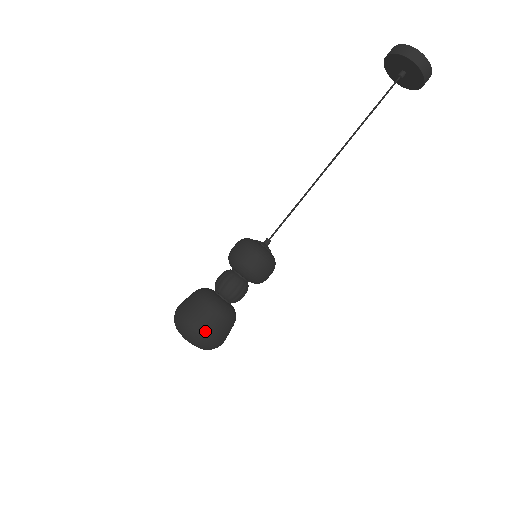
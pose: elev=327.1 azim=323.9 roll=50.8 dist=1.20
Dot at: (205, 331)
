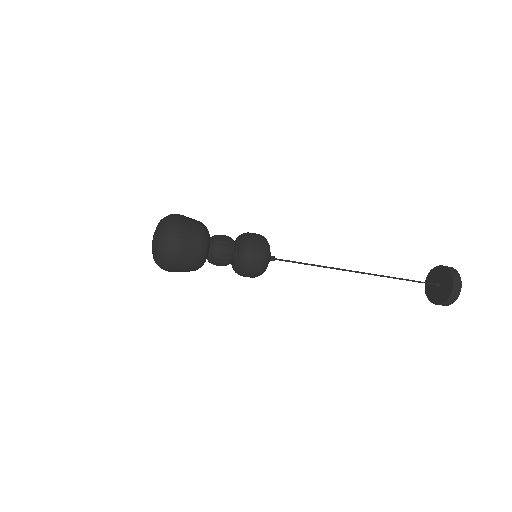
Dot at: (181, 239)
